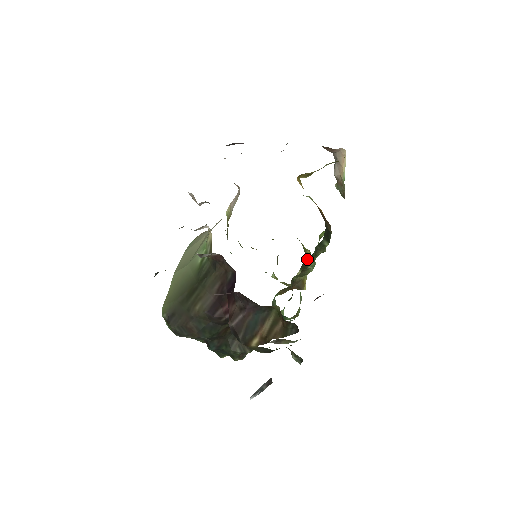
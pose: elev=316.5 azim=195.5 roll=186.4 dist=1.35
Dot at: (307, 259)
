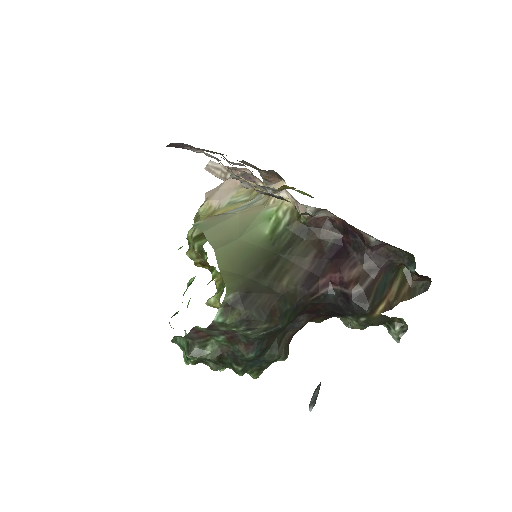
Dot at: occluded
